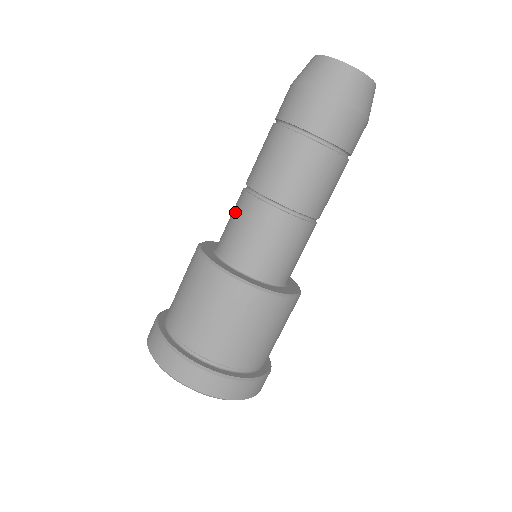
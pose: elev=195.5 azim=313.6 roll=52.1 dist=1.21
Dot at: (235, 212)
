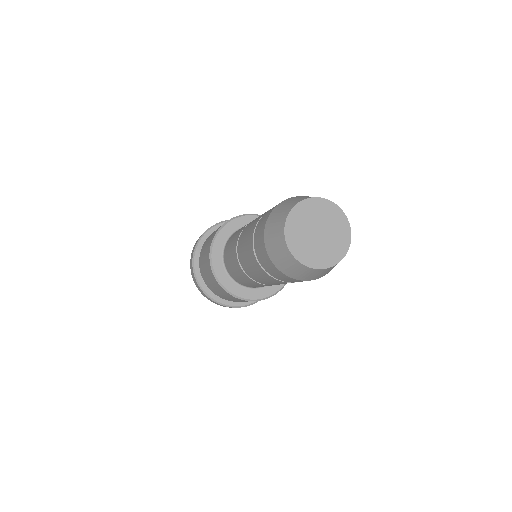
Dot at: (231, 250)
